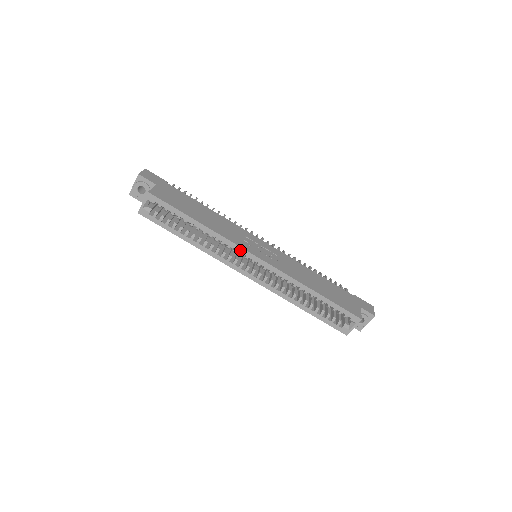
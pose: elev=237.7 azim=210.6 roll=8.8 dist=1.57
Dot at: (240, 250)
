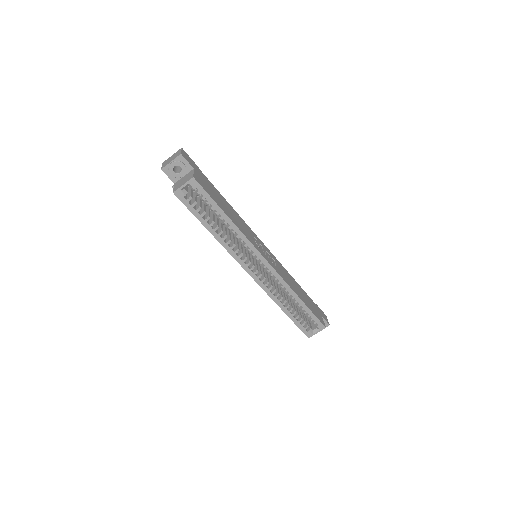
Dot at: (254, 251)
